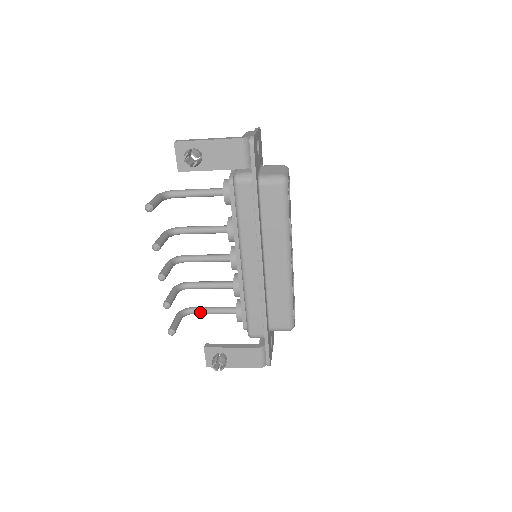
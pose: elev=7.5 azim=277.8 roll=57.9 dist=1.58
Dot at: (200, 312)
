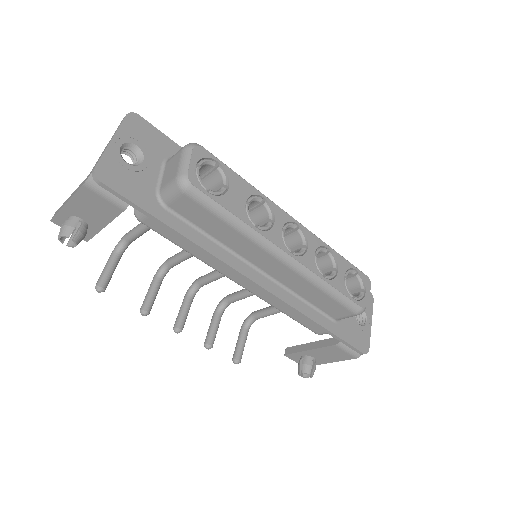
Dot at: (261, 317)
